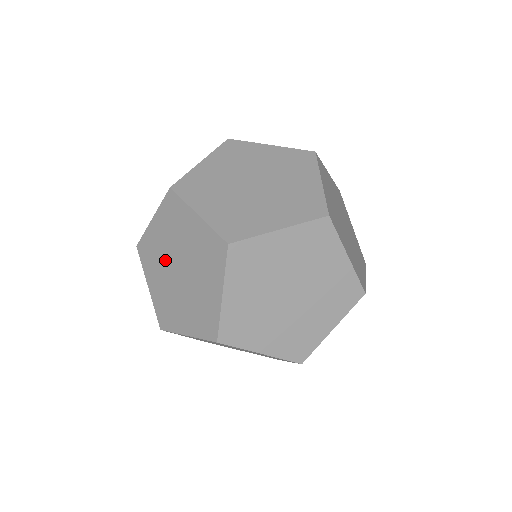
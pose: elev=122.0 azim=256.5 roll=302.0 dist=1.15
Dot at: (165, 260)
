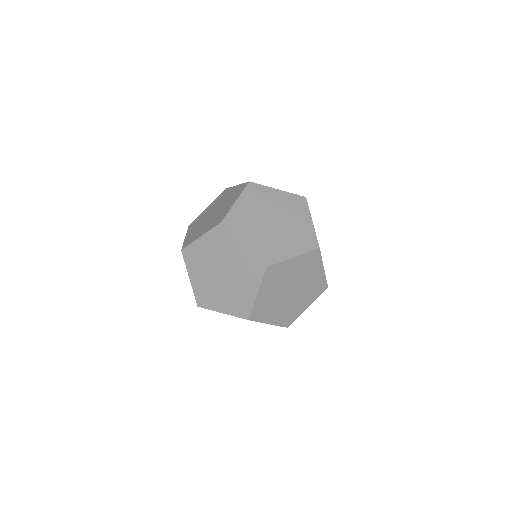
Dot at: (206, 216)
